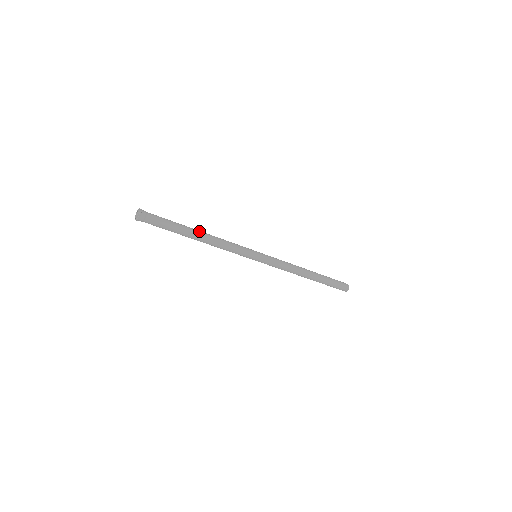
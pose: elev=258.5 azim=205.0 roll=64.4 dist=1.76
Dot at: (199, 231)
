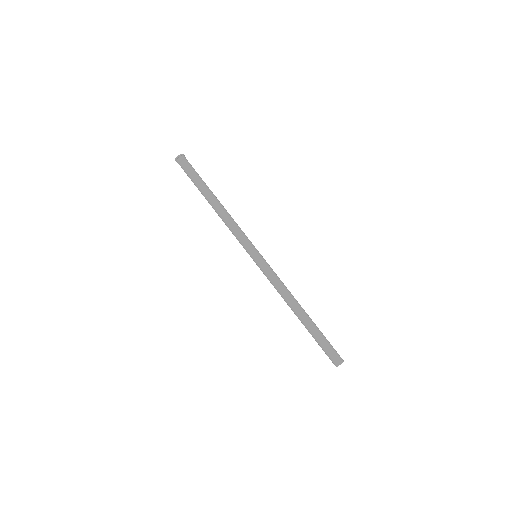
Dot at: occluded
